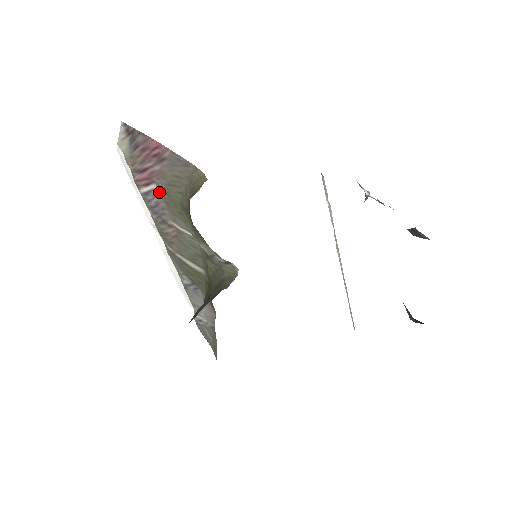
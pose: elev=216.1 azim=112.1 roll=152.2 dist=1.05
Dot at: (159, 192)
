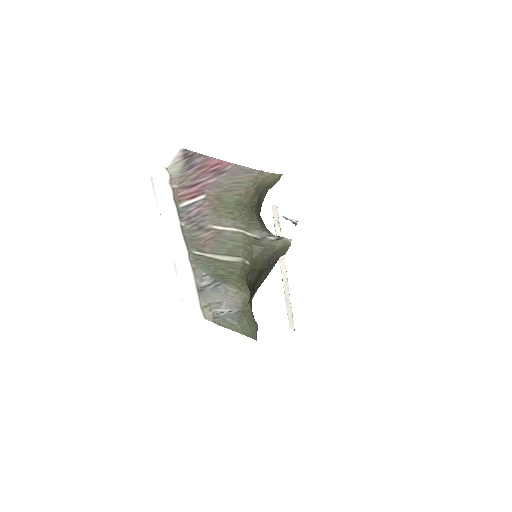
Dot at: (207, 201)
